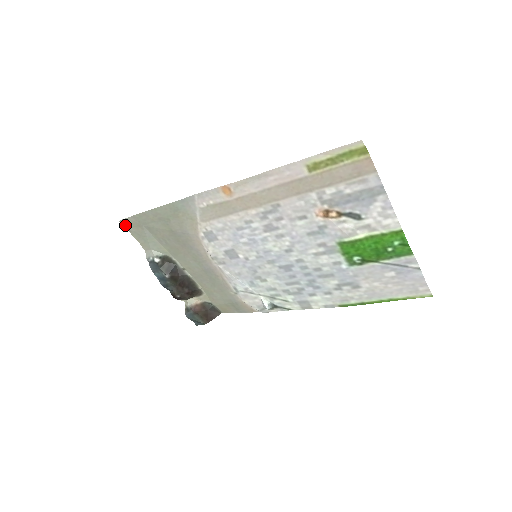
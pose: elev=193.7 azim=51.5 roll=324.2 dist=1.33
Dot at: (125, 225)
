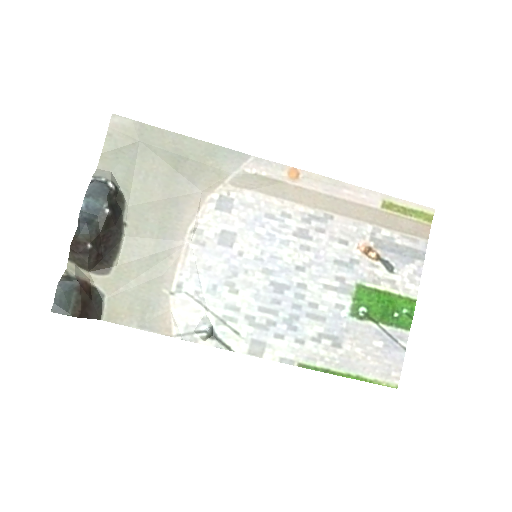
Dot at: (114, 124)
